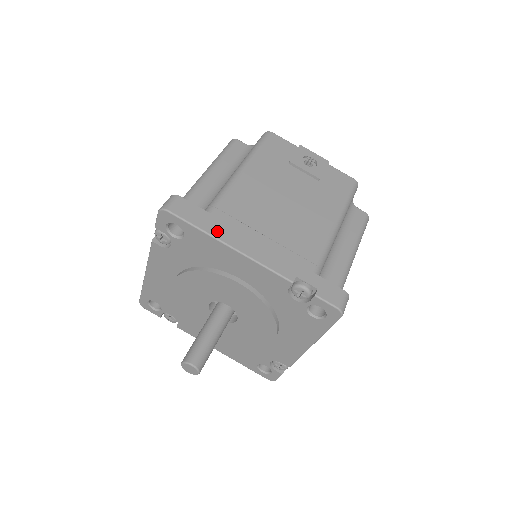
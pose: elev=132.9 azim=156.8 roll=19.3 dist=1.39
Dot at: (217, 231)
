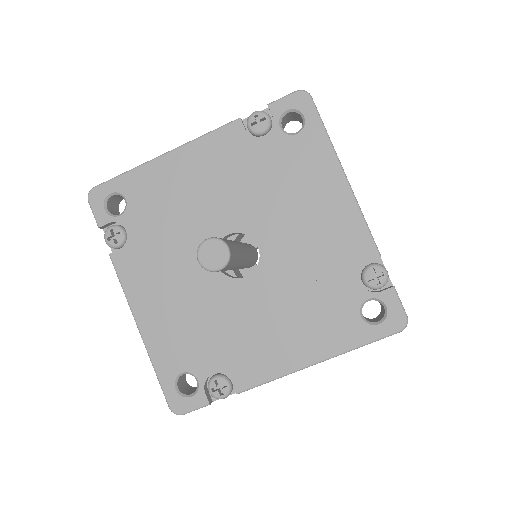
Dot at: occluded
